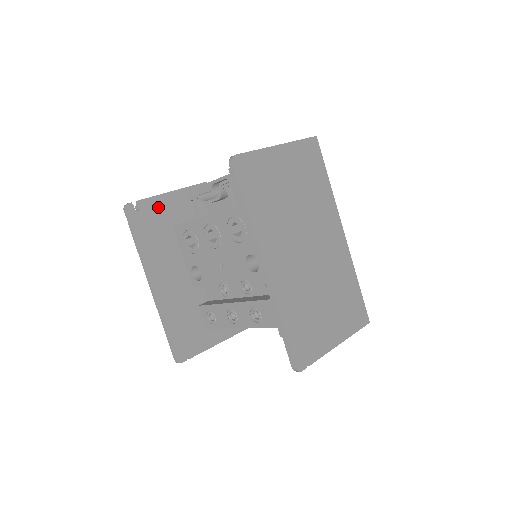
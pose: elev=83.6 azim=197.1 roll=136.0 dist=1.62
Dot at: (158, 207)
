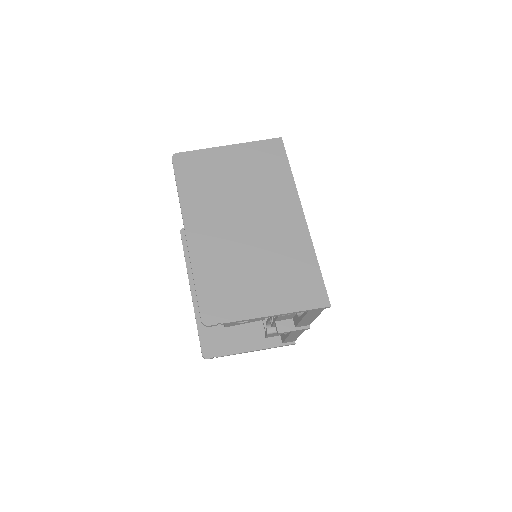
Dot at: occluded
